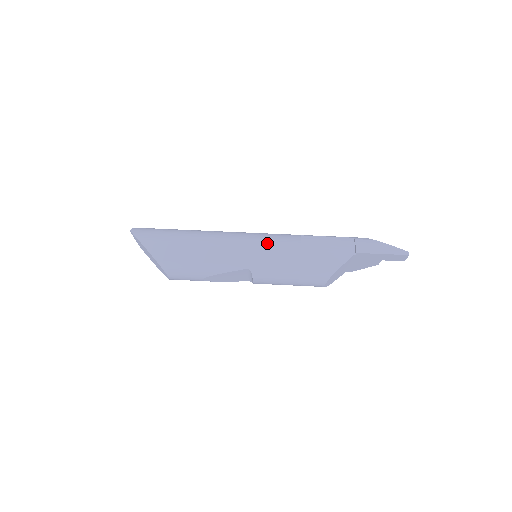
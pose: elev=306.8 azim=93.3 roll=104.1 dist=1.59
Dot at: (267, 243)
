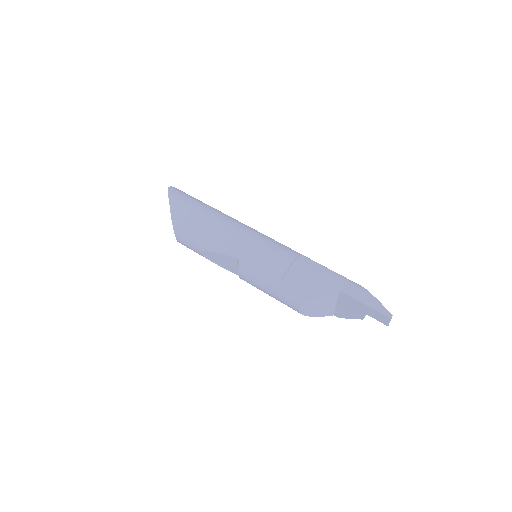
Dot at: (266, 244)
